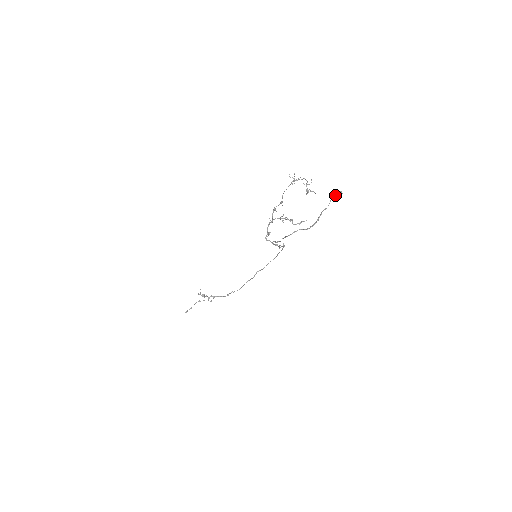
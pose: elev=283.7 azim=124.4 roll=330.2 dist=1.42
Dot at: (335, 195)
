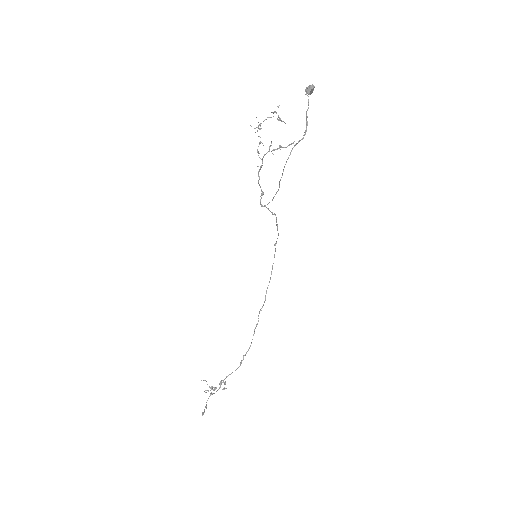
Dot at: (309, 88)
